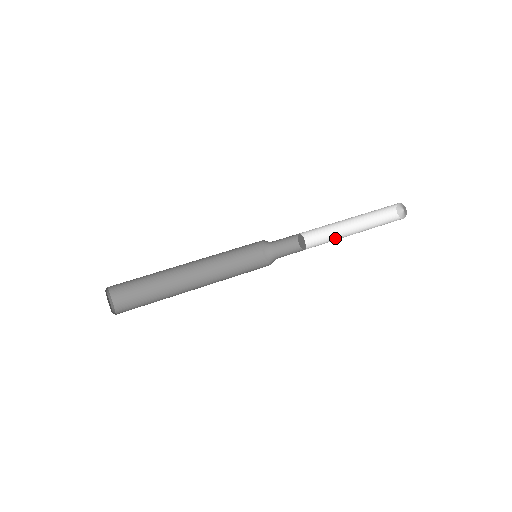
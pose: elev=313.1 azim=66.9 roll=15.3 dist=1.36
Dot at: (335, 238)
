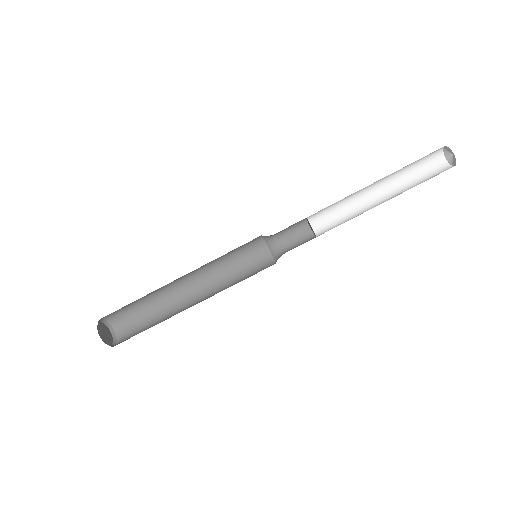
Dot at: (353, 205)
